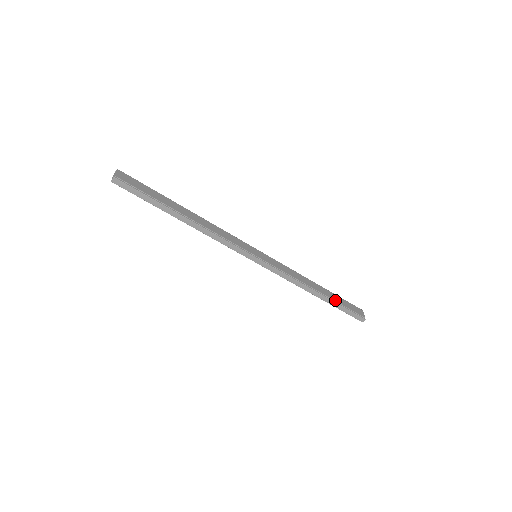
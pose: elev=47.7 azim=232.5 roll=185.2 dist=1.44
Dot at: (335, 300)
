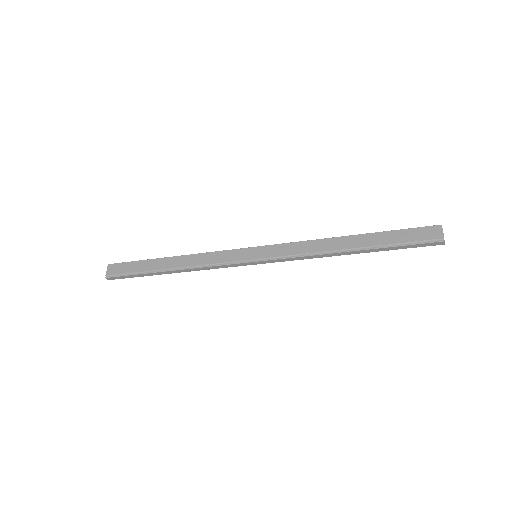
Dot at: (380, 244)
